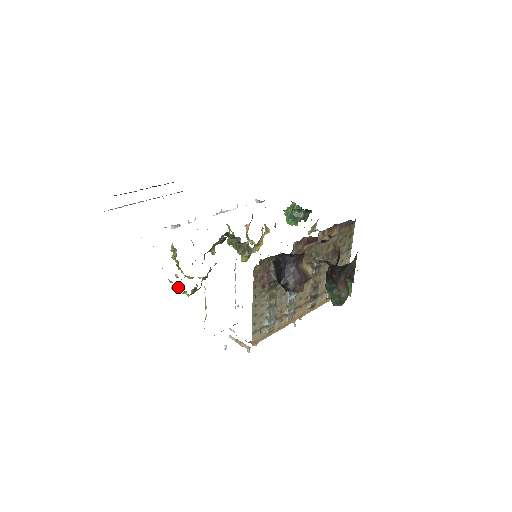
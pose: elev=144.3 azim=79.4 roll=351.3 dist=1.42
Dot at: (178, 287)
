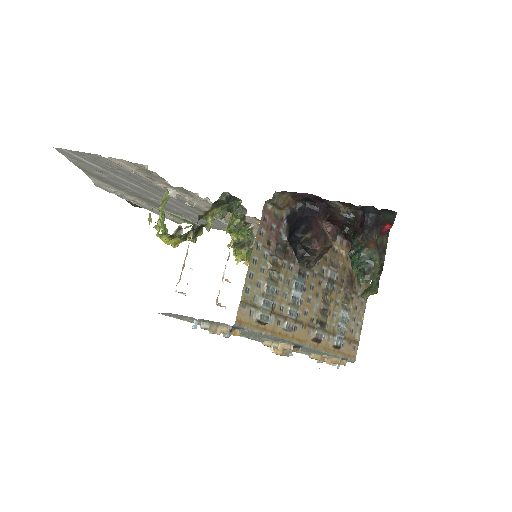
Dot at: (158, 226)
